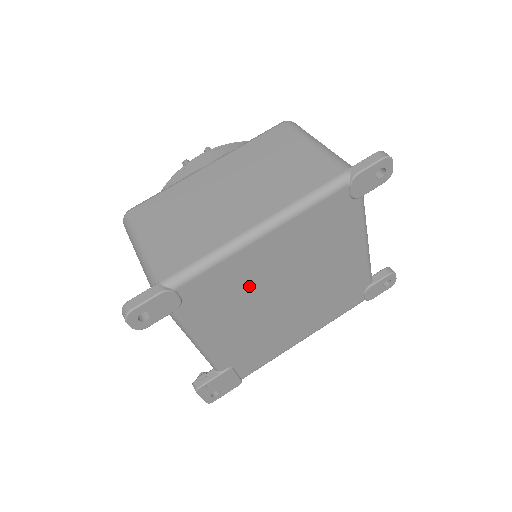
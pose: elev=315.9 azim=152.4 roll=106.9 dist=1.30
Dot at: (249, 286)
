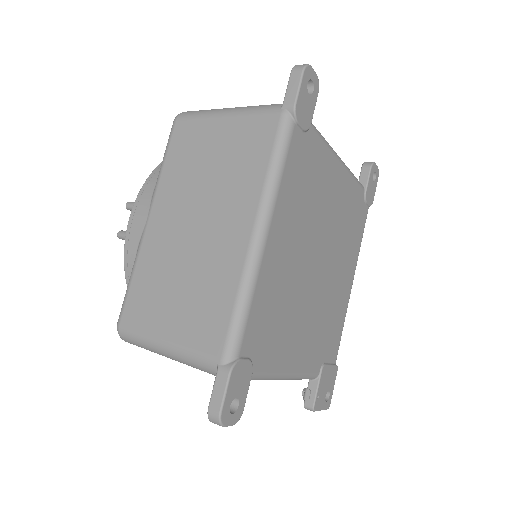
Dot at: (288, 289)
